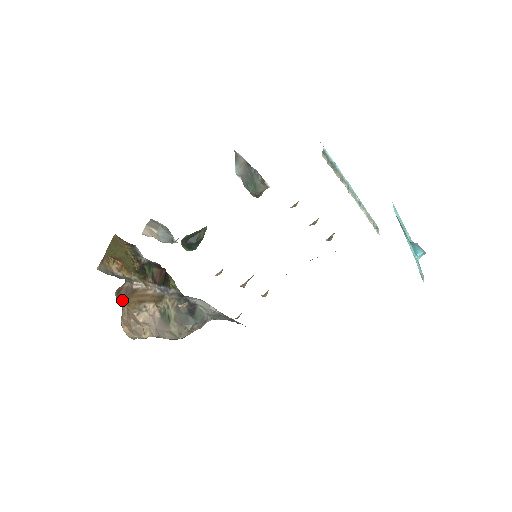
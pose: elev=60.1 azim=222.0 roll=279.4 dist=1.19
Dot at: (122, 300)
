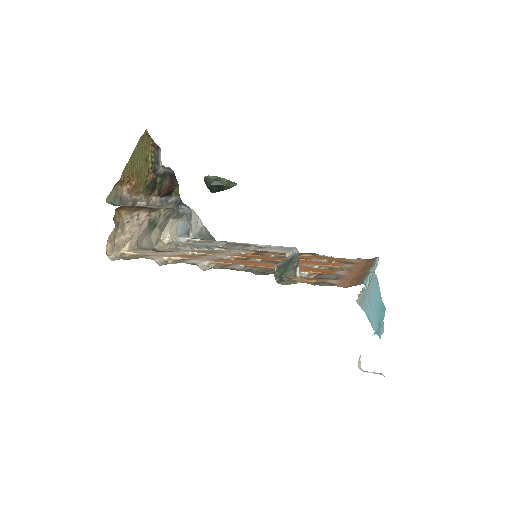
Dot at: (119, 207)
